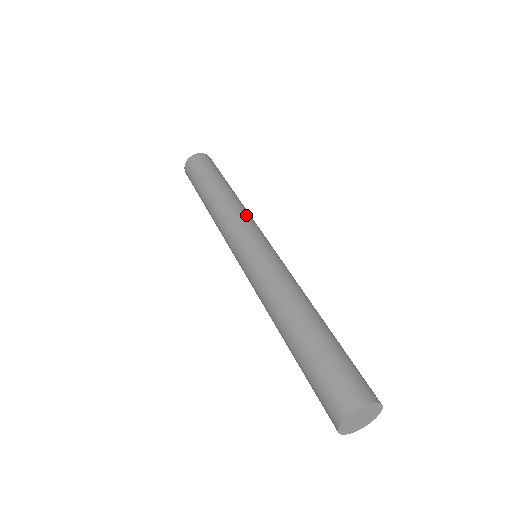
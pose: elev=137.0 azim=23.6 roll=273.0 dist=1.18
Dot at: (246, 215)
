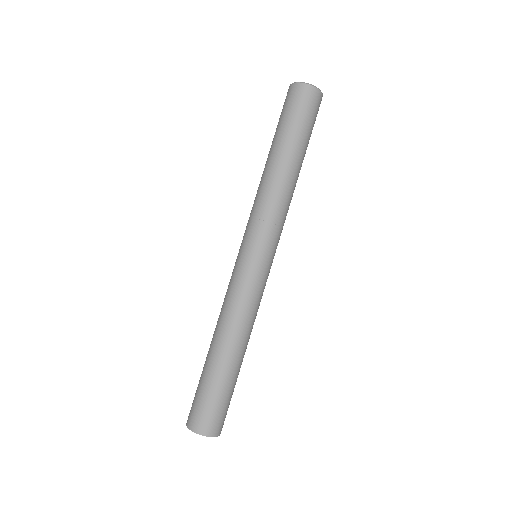
Dot at: occluded
